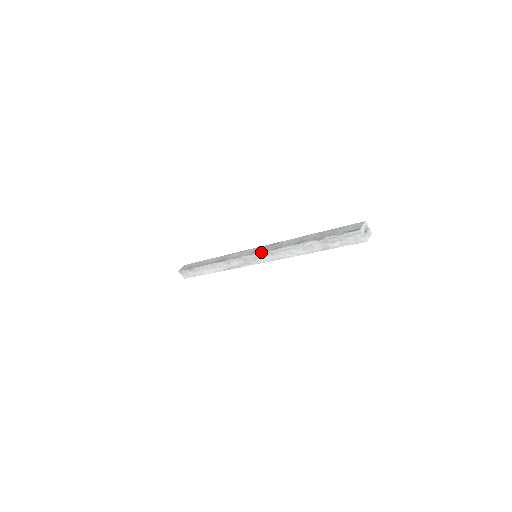
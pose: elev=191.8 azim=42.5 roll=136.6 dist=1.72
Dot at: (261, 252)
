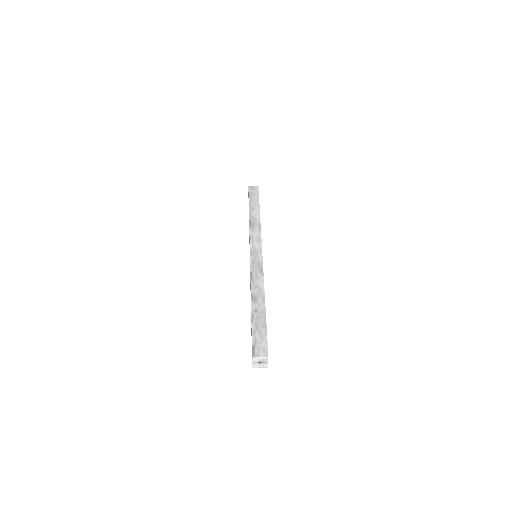
Dot at: (250, 262)
